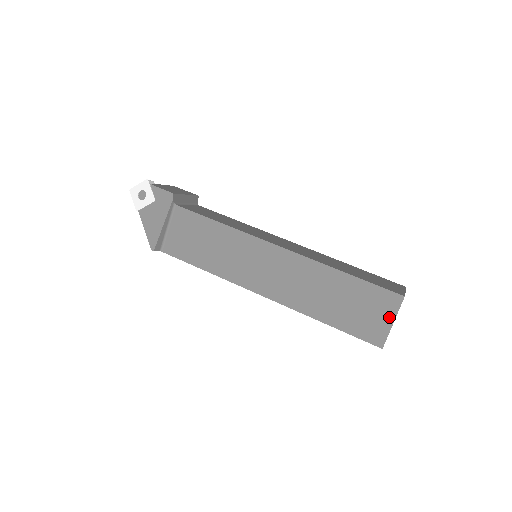
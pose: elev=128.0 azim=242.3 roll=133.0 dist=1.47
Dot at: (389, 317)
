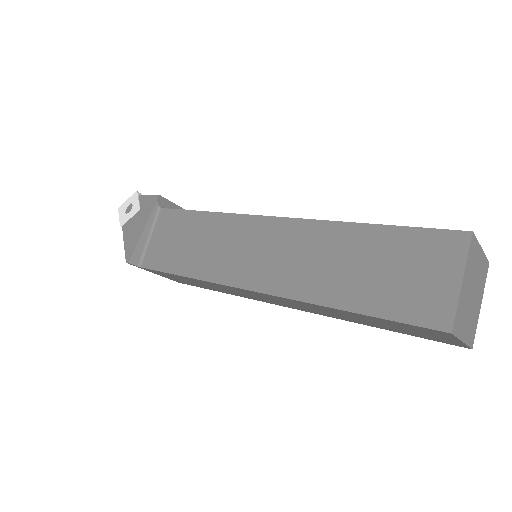
Dot at: (452, 273)
